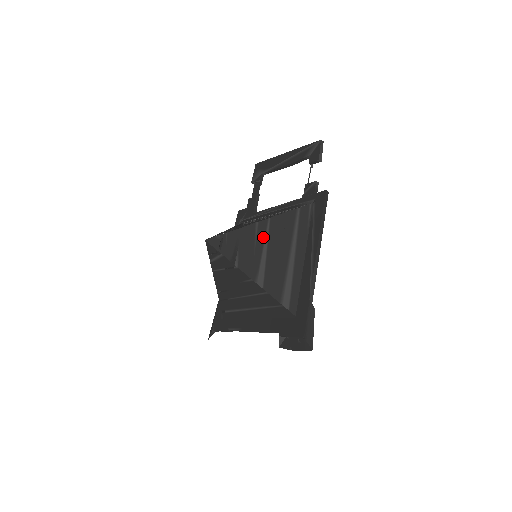
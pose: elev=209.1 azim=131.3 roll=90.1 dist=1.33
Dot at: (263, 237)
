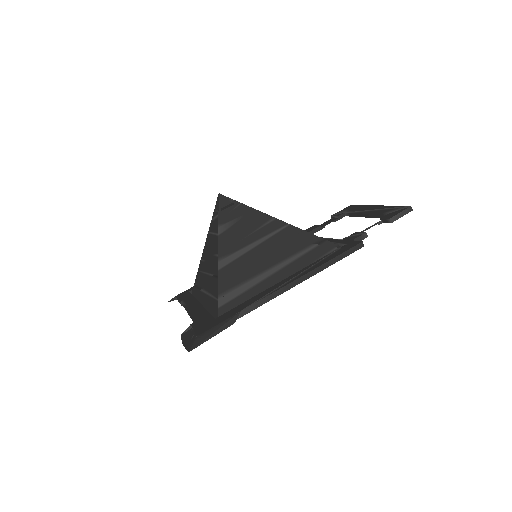
Dot at: (266, 233)
